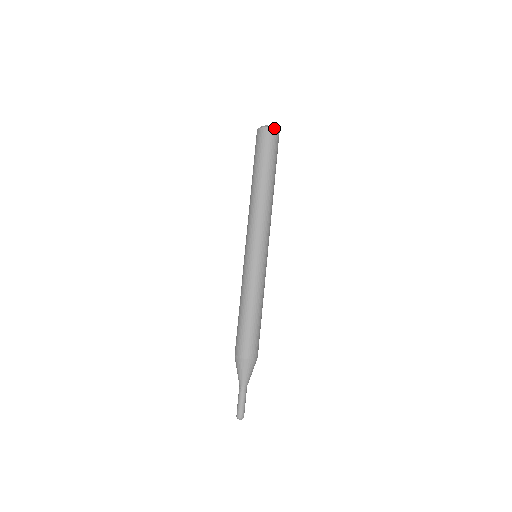
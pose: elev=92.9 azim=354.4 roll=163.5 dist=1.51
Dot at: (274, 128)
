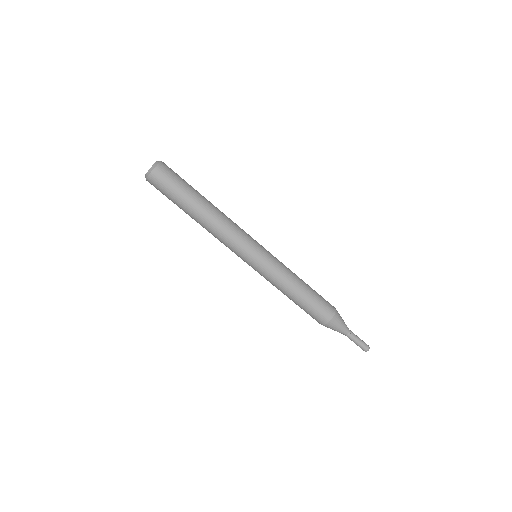
Dot at: (152, 170)
